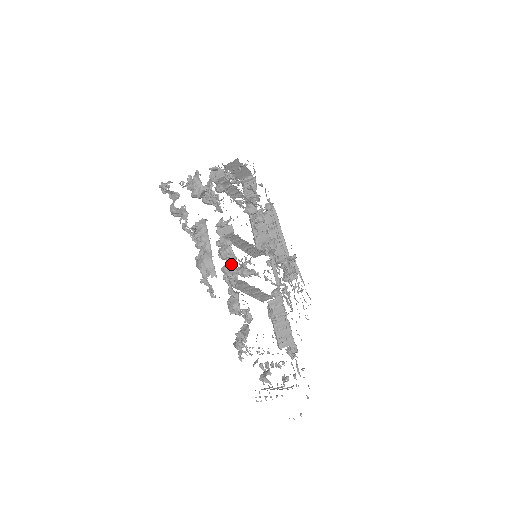
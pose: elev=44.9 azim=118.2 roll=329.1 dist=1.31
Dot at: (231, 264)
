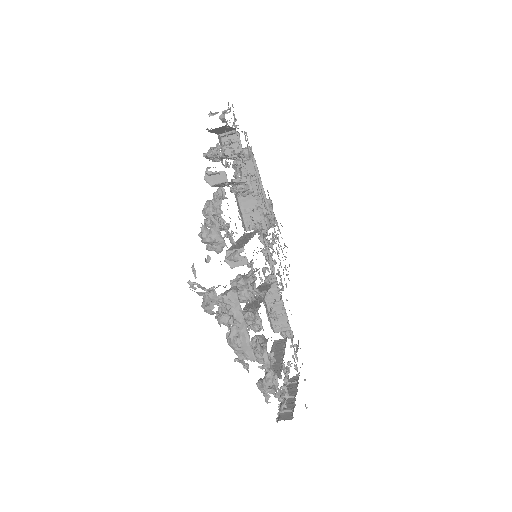
Dot at: (254, 314)
